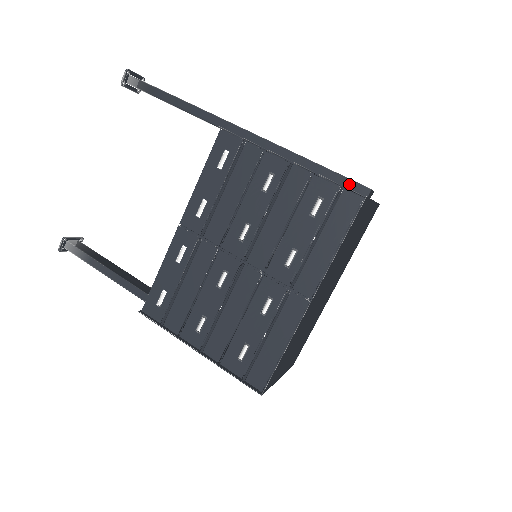
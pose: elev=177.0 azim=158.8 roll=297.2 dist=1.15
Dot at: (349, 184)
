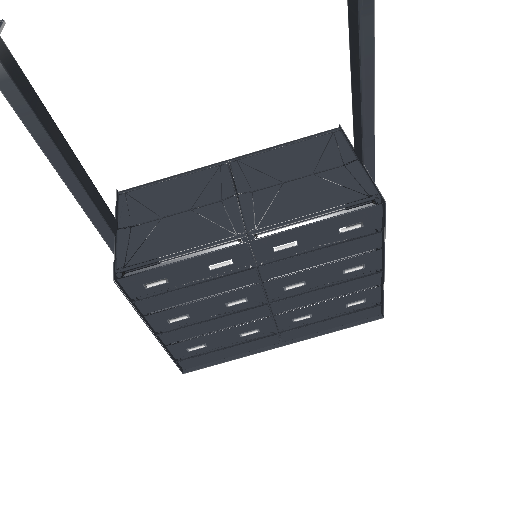
Dot at: occluded
